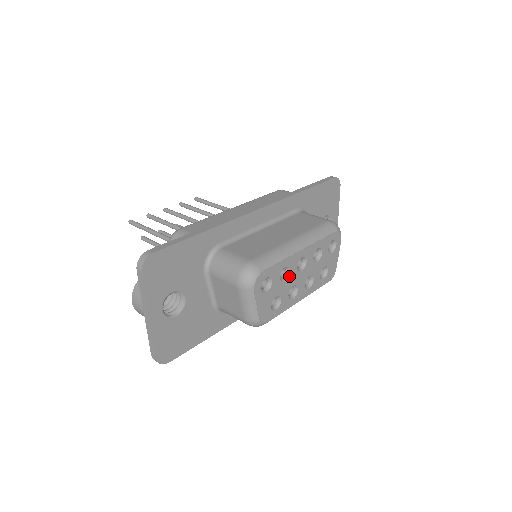
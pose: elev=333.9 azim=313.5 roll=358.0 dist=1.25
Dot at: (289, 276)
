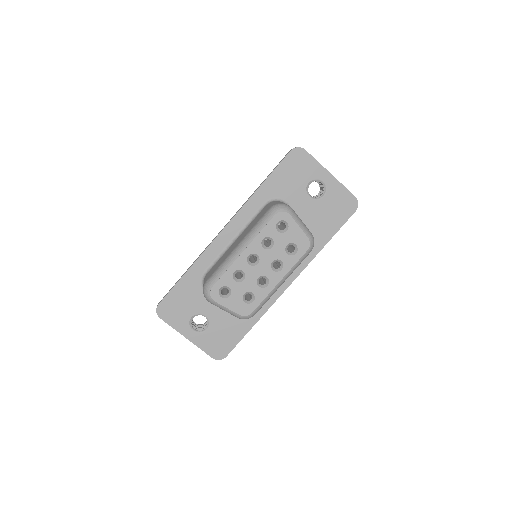
Dot at: (246, 274)
